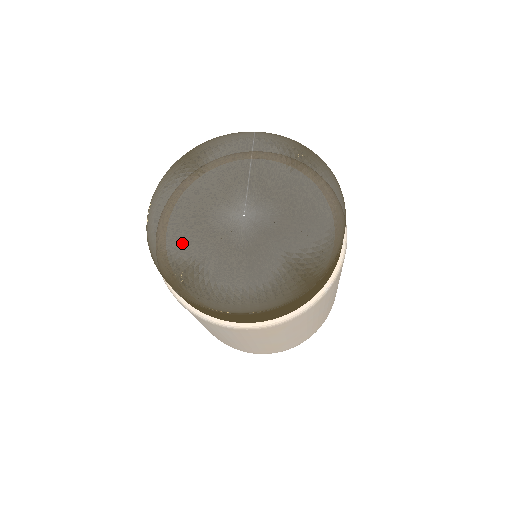
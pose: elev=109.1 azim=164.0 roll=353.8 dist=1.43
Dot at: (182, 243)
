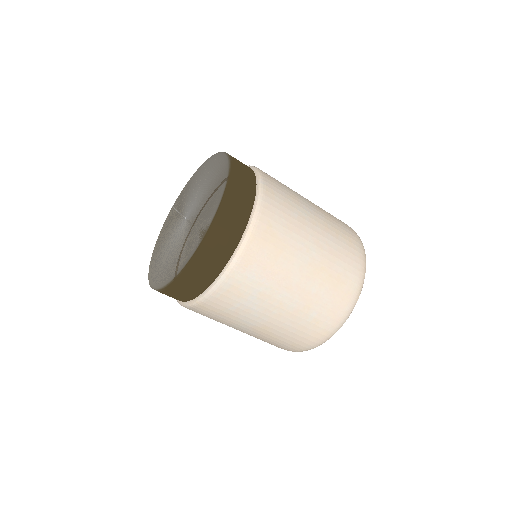
Dot at: (169, 265)
